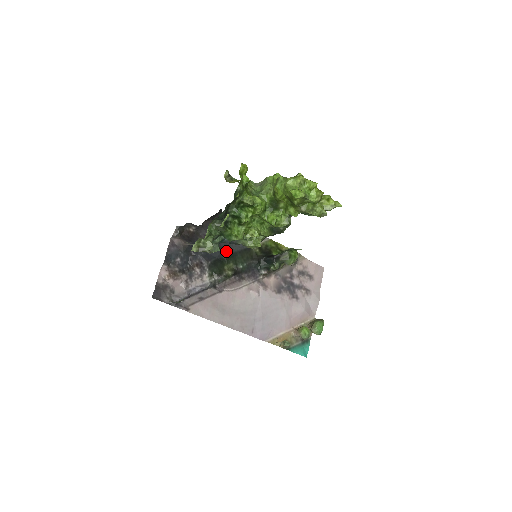
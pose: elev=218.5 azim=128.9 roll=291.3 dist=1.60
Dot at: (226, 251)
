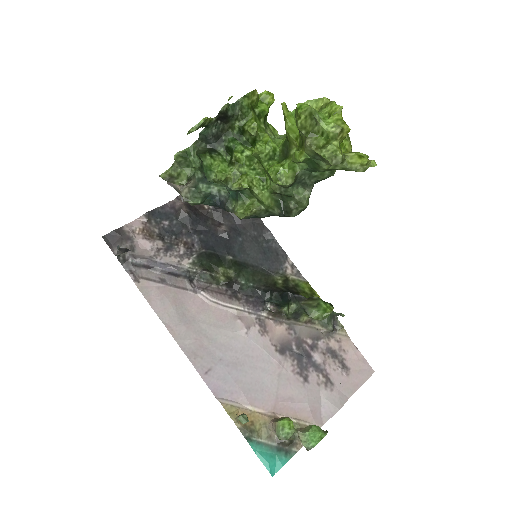
Dot at: (235, 255)
